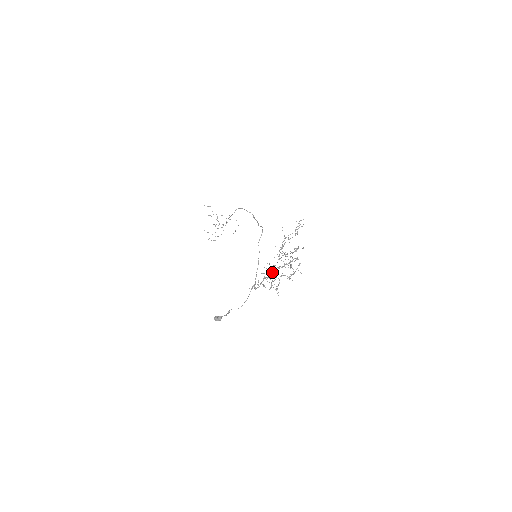
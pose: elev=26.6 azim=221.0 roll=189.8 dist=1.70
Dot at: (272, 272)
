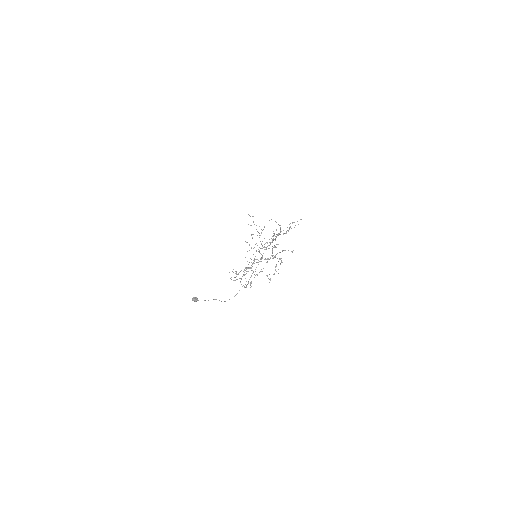
Dot at: occluded
